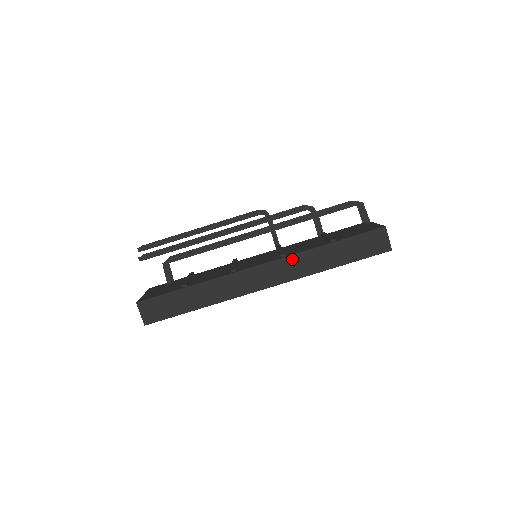
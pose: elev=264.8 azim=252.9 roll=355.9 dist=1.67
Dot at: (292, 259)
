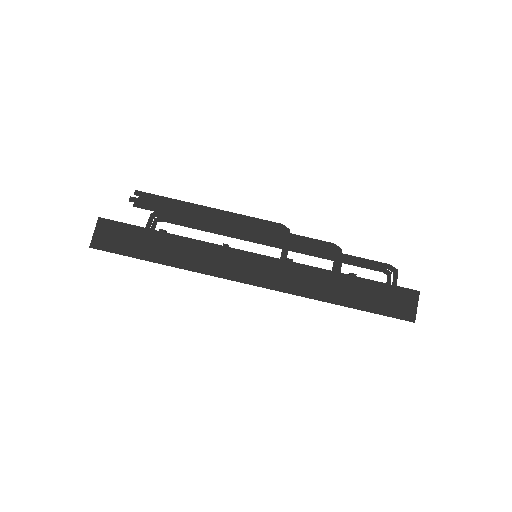
Dot at: (298, 268)
